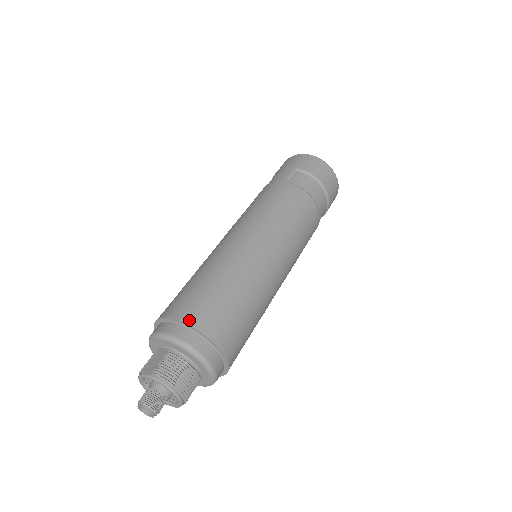
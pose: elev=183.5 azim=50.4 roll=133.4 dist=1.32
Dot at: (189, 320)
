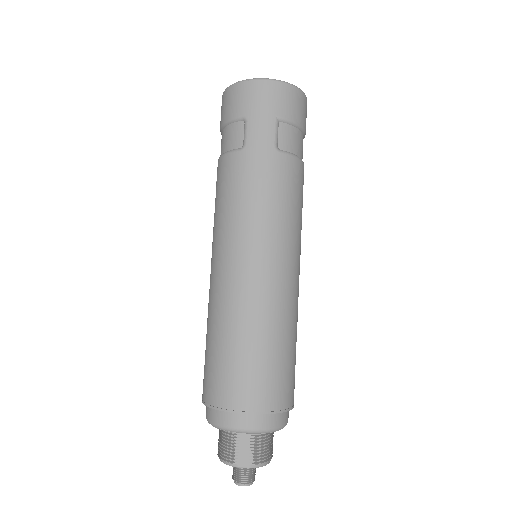
Dot at: (272, 408)
